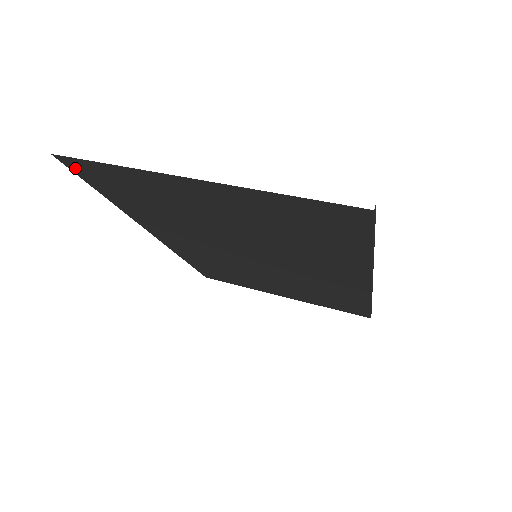
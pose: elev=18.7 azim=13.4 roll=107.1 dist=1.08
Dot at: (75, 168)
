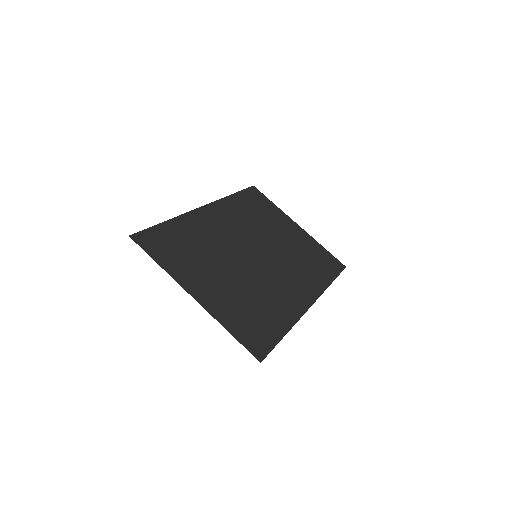
Dot at: occluded
